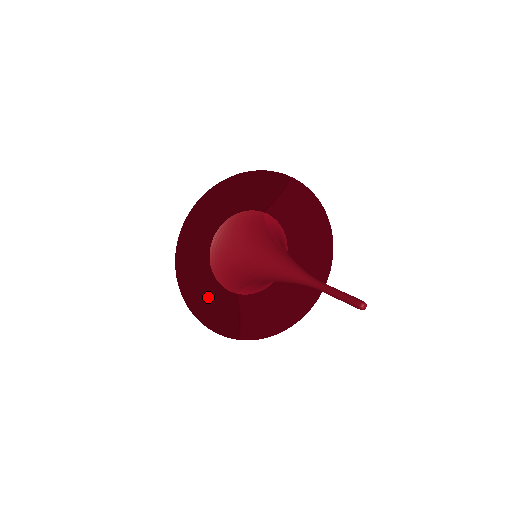
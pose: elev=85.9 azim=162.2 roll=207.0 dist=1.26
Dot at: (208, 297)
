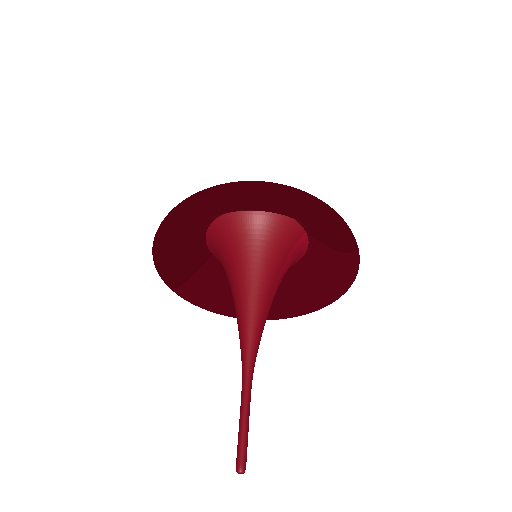
Dot at: (180, 247)
